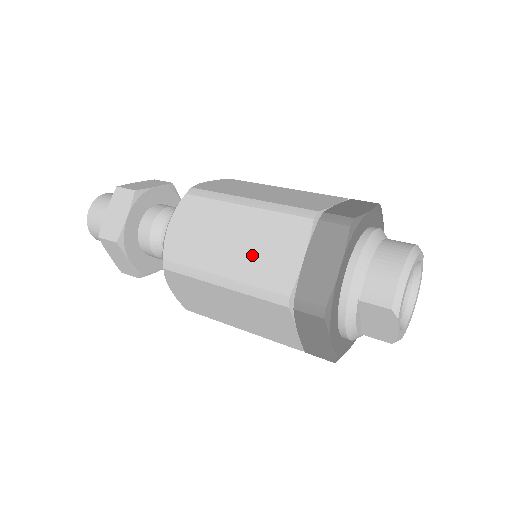
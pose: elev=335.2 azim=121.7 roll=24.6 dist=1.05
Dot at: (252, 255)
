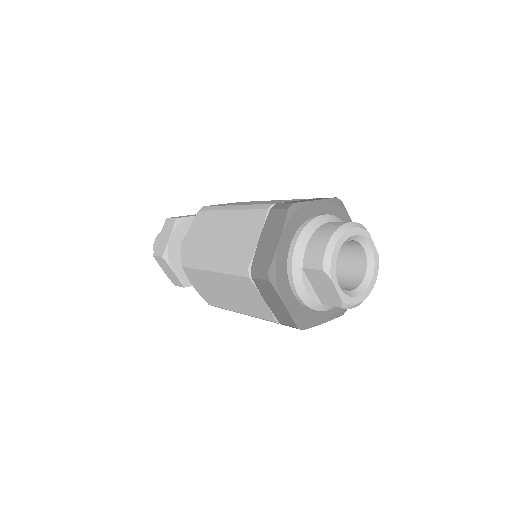
Dot at: (230, 244)
